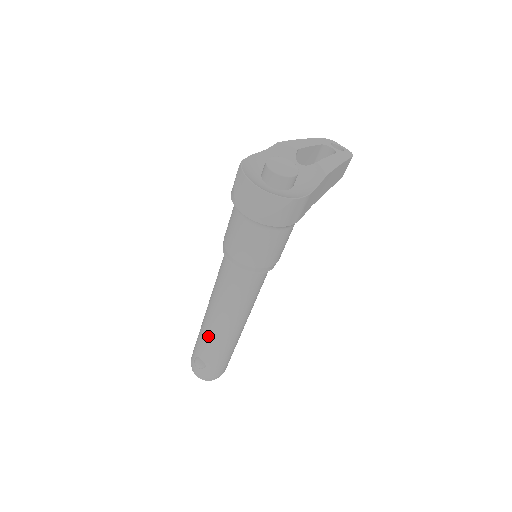
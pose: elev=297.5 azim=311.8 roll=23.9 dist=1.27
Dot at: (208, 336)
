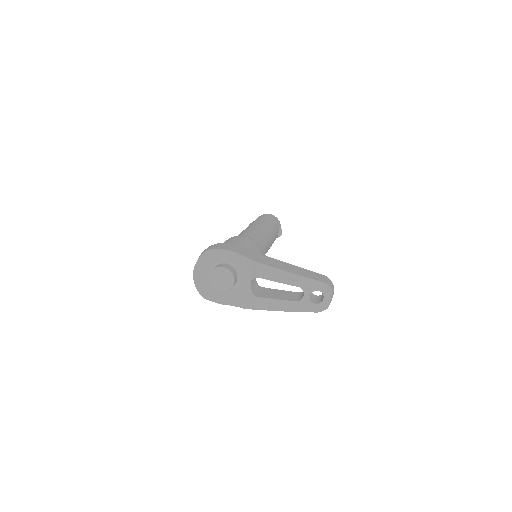
Dot at: occluded
